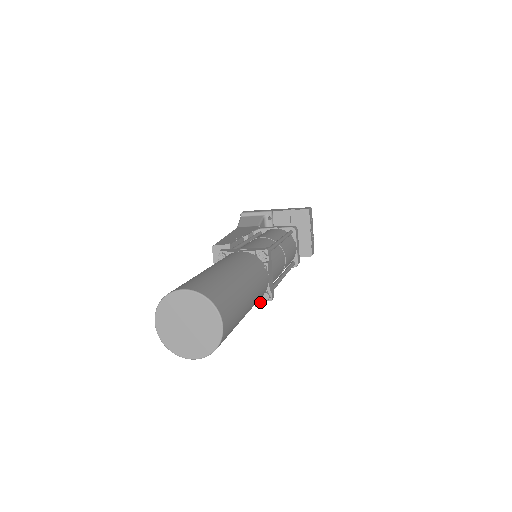
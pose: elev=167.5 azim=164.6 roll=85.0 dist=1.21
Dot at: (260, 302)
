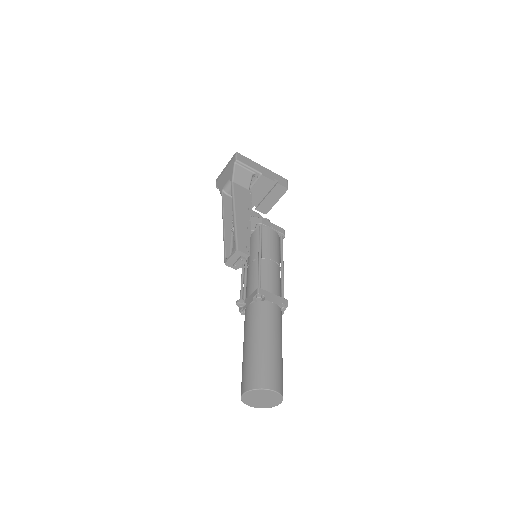
Dot at: occluded
